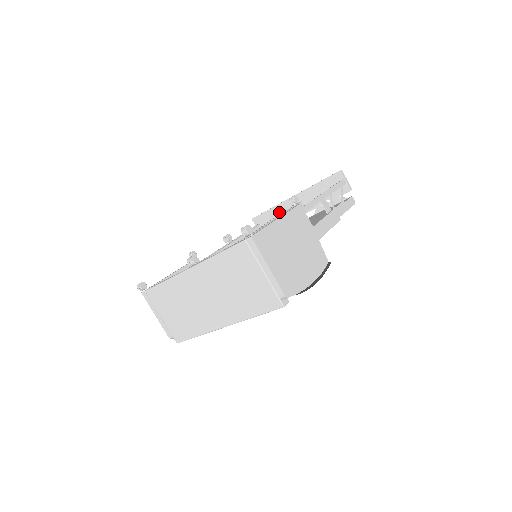
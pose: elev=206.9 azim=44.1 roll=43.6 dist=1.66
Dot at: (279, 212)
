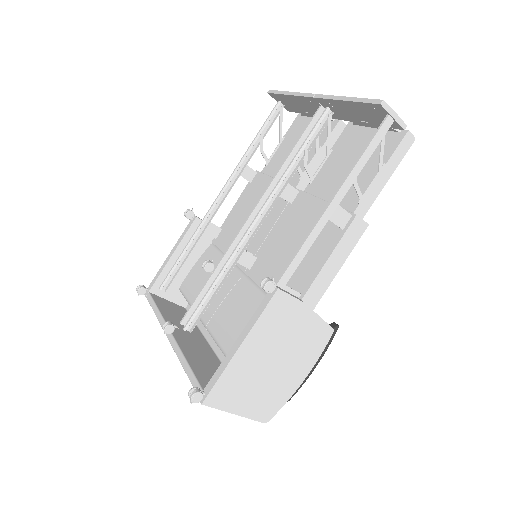
Dot at: (301, 103)
